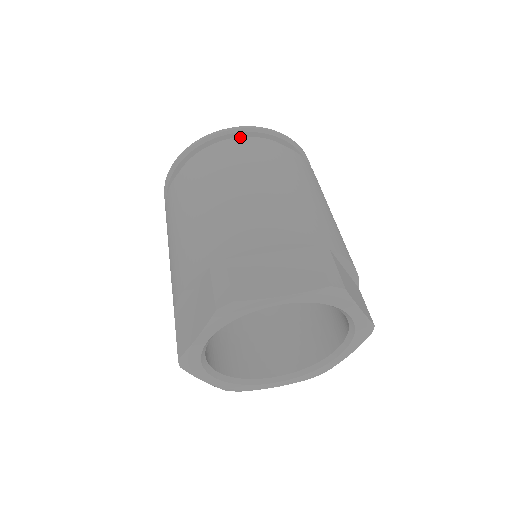
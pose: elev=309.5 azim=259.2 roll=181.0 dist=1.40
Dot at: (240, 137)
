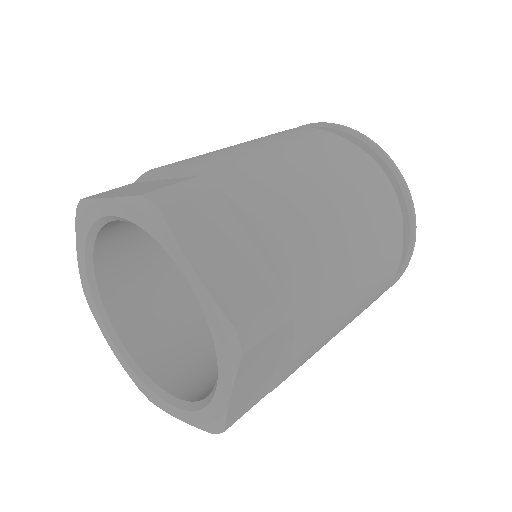
Dot at: occluded
